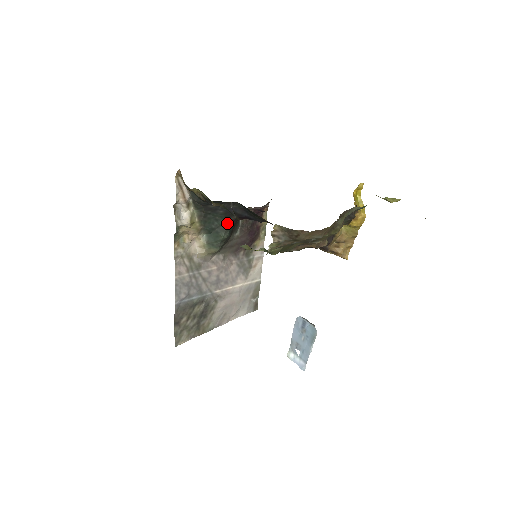
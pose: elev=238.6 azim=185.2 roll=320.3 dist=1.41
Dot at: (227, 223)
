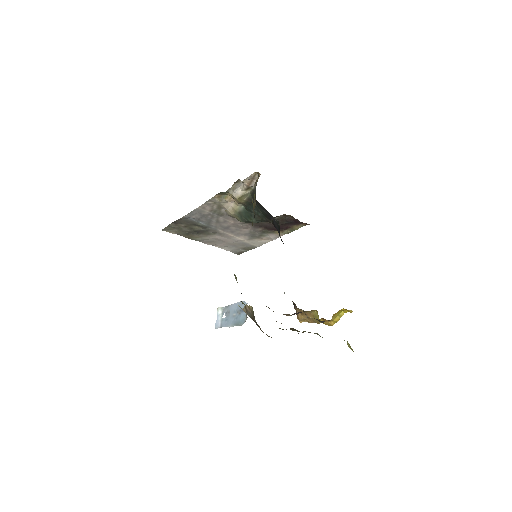
Dot at: (263, 218)
